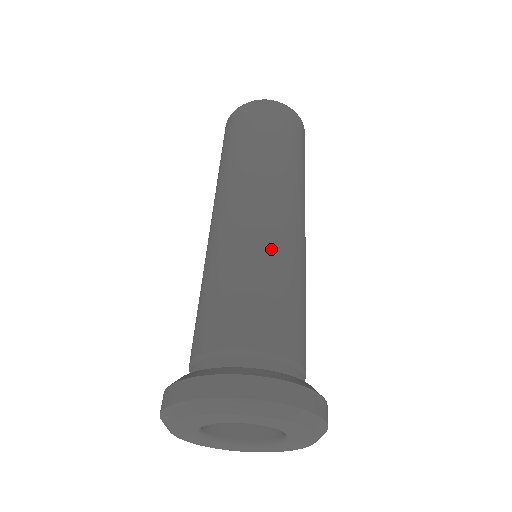
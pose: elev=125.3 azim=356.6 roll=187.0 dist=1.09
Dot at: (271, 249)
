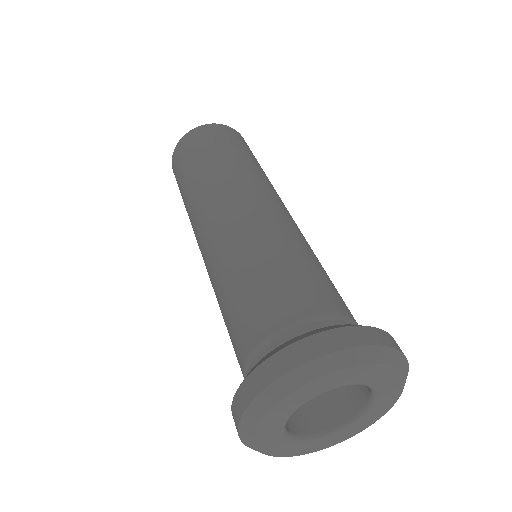
Dot at: (301, 237)
